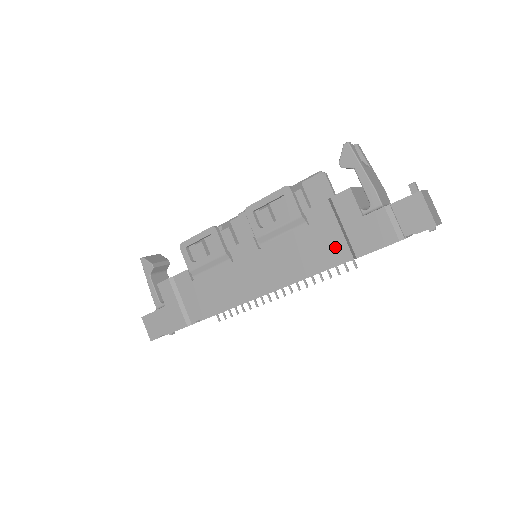
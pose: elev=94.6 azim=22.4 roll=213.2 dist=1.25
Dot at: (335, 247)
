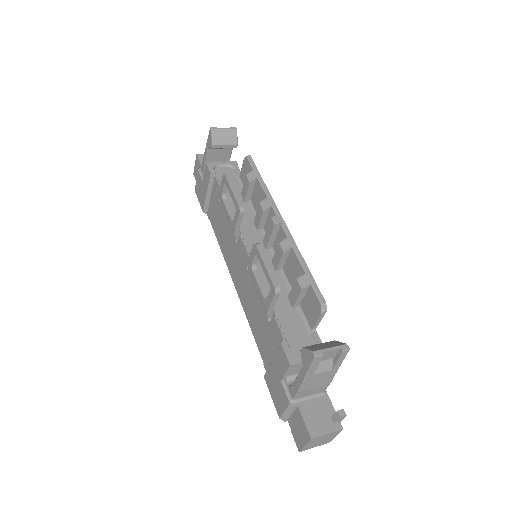
Dot at: (266, 351)
